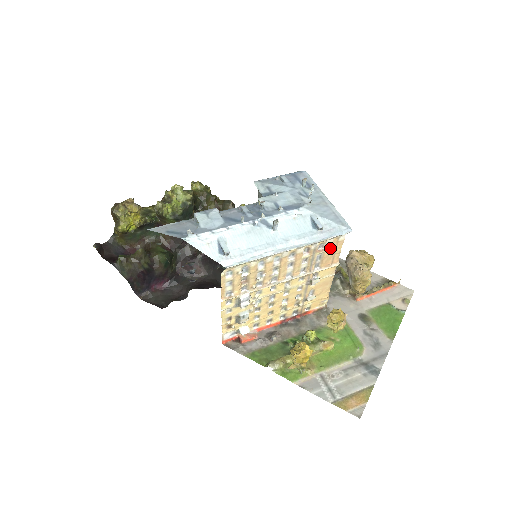
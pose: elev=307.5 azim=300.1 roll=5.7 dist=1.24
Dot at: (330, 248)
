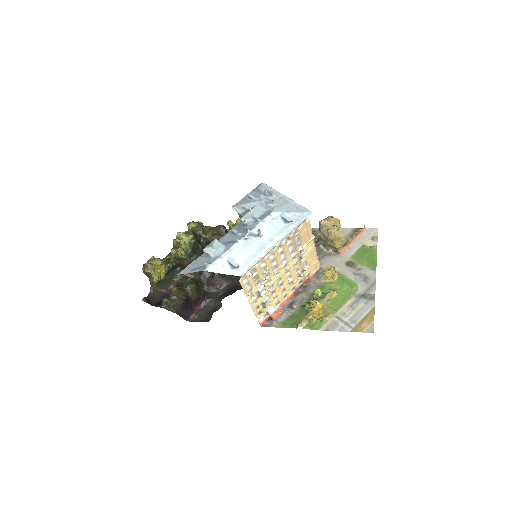
Dot at: (303, 230)
